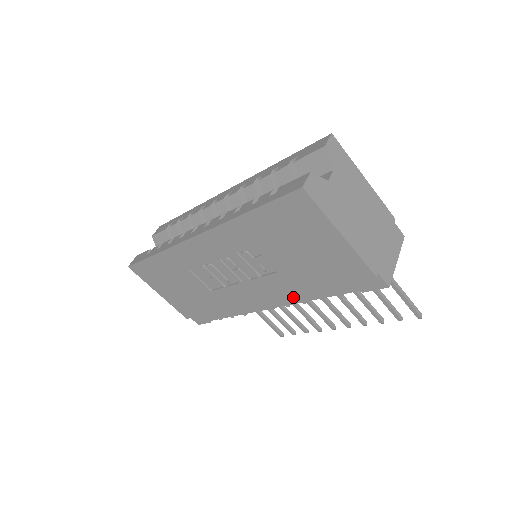
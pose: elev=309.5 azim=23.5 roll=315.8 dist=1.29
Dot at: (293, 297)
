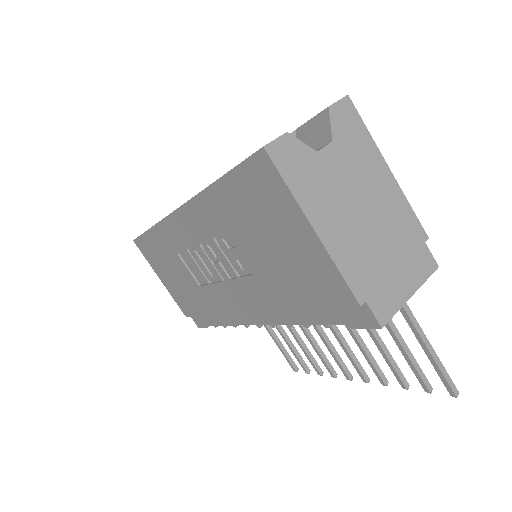
Dot at: (276, 315)
